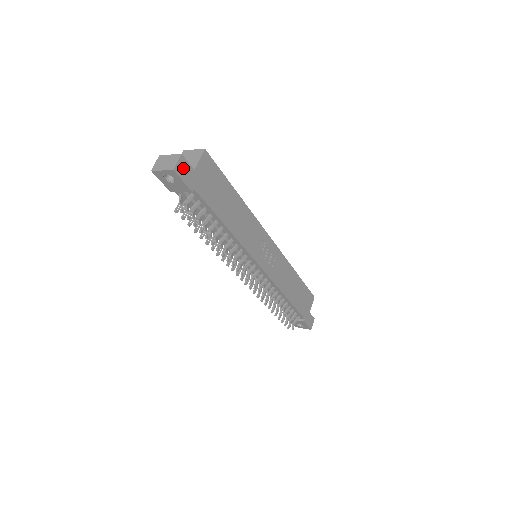
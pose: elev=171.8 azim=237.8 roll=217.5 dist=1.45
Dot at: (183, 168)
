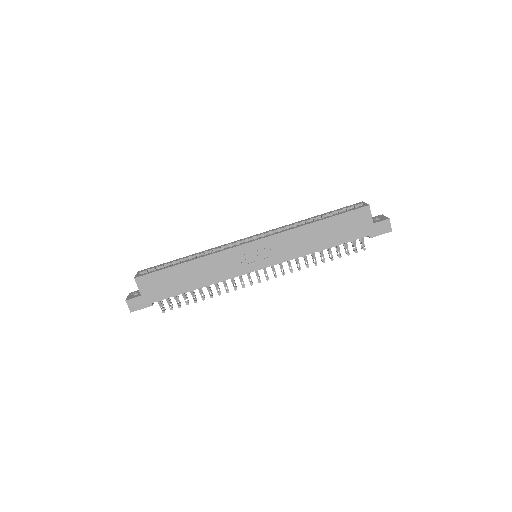
Dot at: (134, 304)
